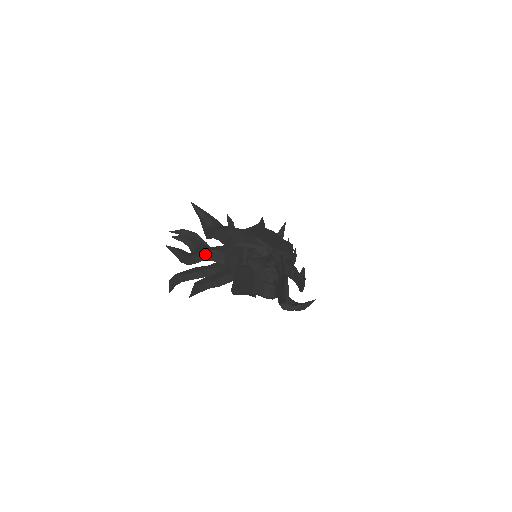
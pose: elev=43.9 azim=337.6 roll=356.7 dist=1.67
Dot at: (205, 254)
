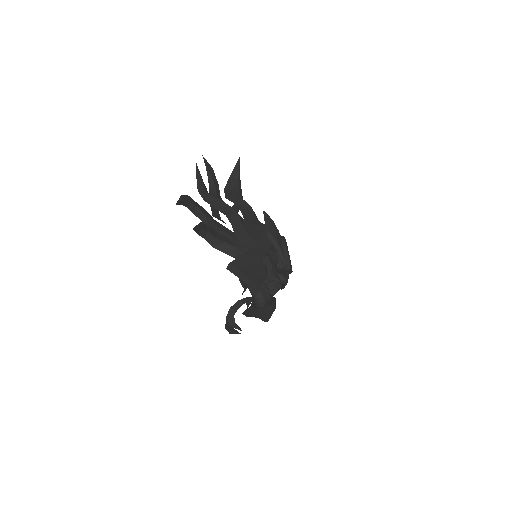
Dot at: (229, 210)
